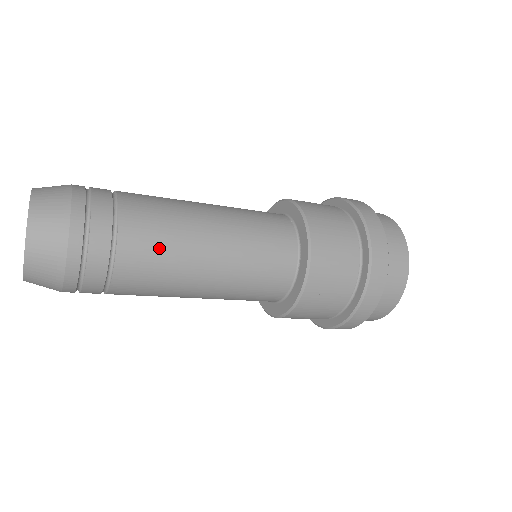
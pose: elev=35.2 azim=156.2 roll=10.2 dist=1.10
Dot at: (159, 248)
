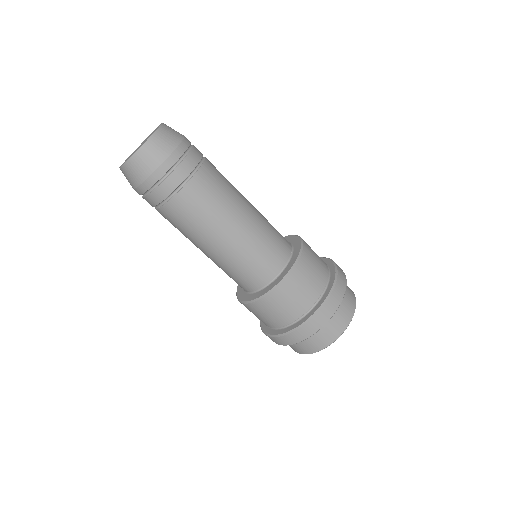
Dot at: (203, 207)
